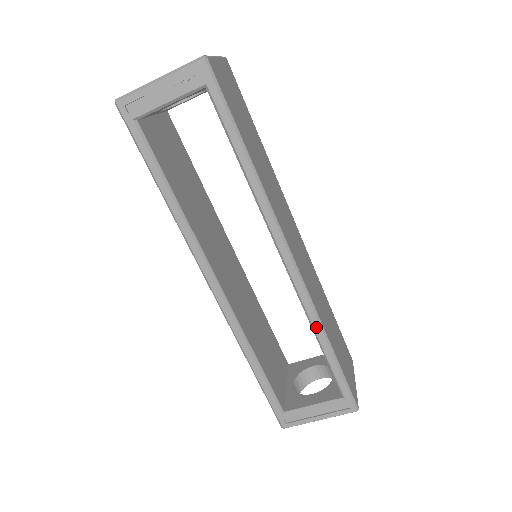
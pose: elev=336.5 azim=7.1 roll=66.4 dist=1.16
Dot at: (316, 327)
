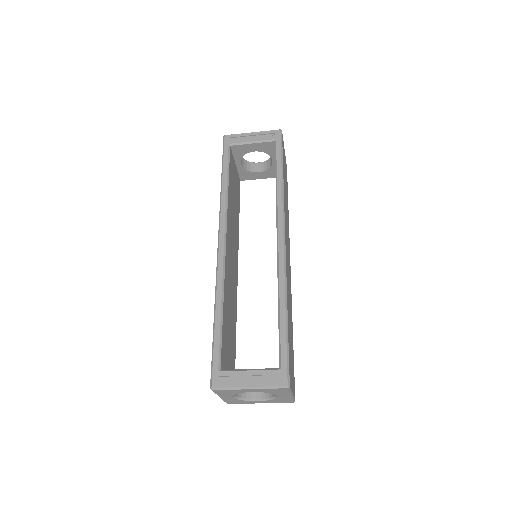
Dot at: (282, 291)
